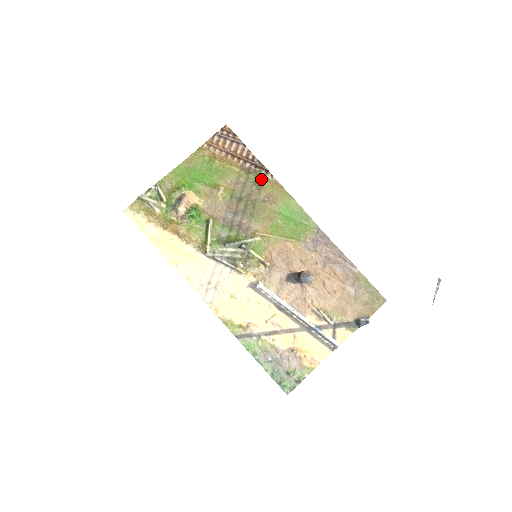
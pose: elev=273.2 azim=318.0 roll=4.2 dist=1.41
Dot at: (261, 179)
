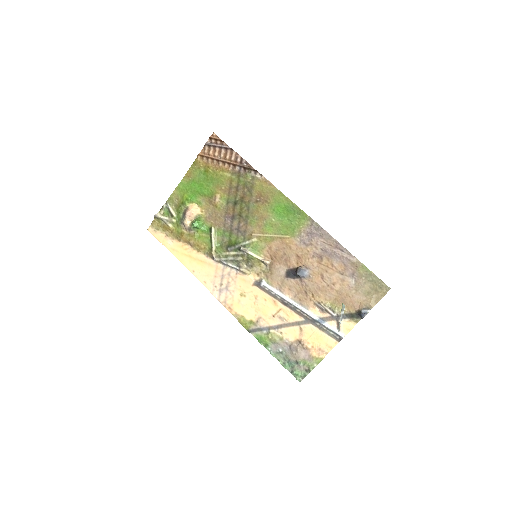
Dot at: (251, 180)
